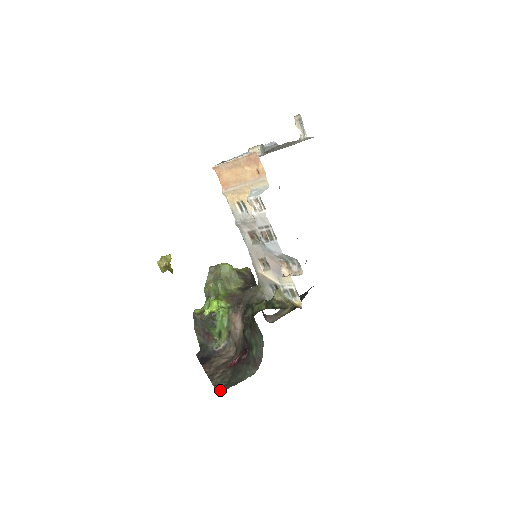
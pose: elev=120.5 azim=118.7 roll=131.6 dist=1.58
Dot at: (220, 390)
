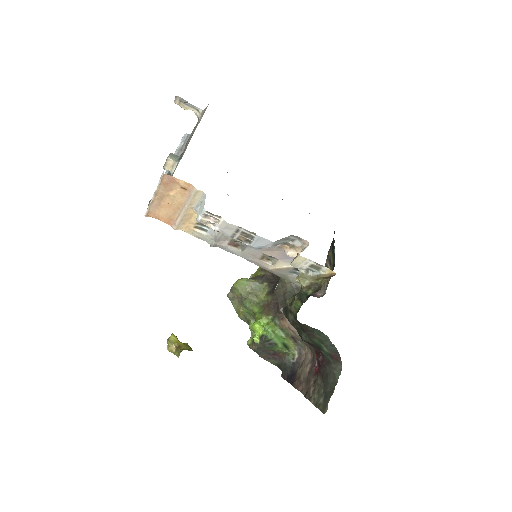
Dot at: (323, 408)
